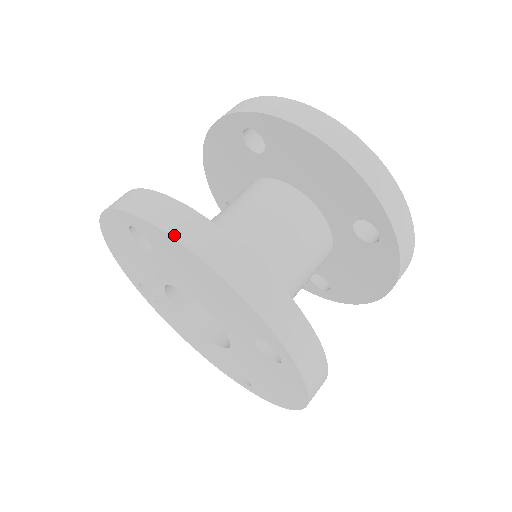
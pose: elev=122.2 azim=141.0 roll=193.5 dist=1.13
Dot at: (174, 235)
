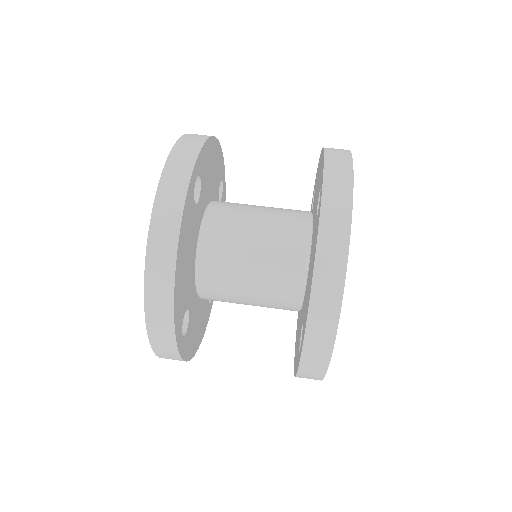
Dot at: (152, 225)
